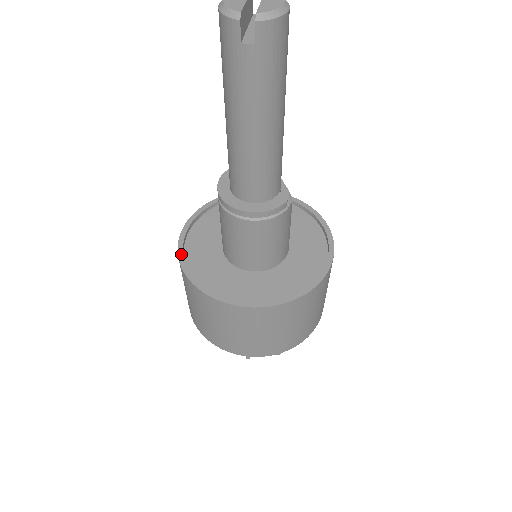
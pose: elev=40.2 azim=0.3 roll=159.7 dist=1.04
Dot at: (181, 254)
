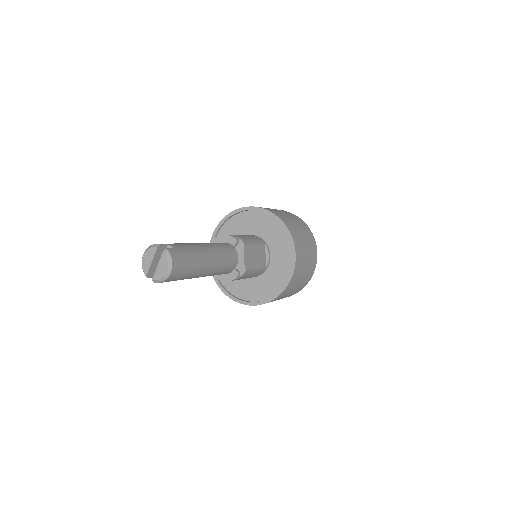
Dot at: occluded
